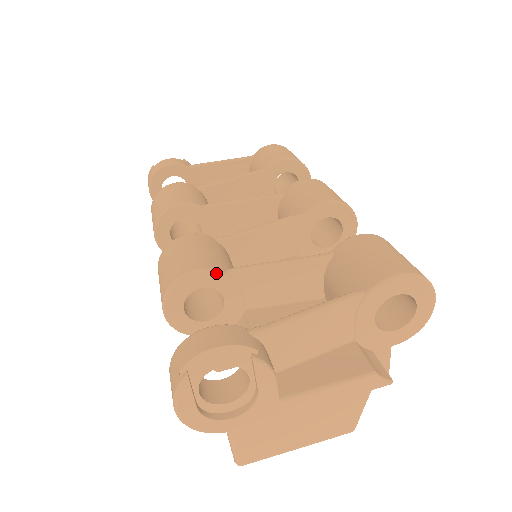
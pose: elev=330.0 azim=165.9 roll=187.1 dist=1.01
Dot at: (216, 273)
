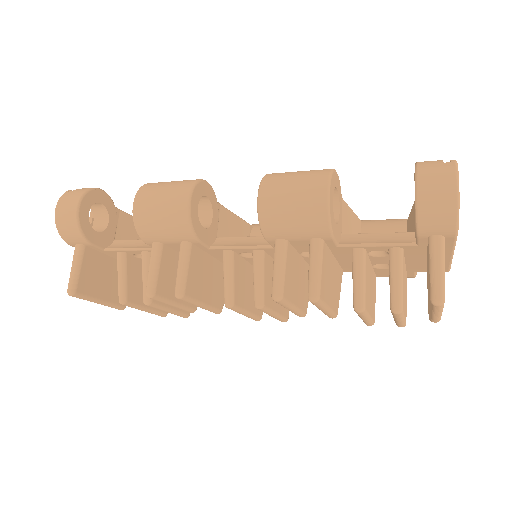
Dot at: occluded
